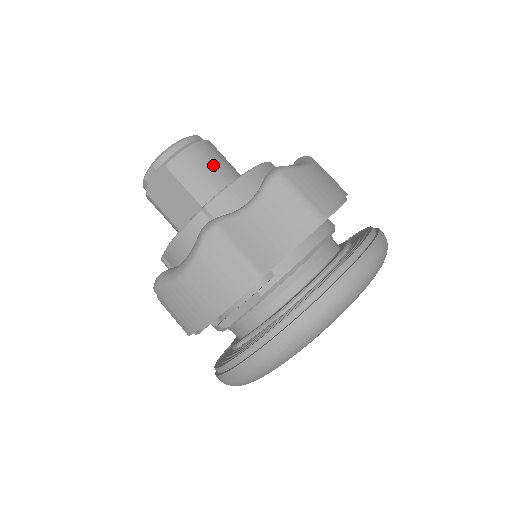
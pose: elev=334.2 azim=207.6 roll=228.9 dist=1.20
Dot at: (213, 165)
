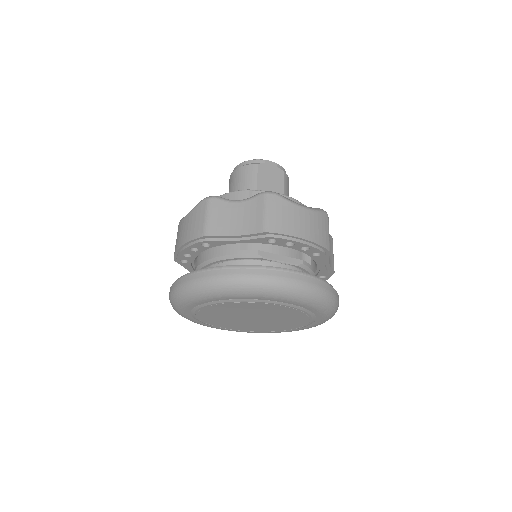
Dot at: occluded
